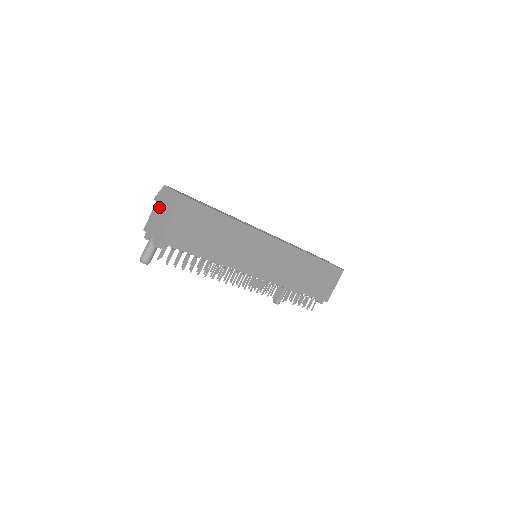
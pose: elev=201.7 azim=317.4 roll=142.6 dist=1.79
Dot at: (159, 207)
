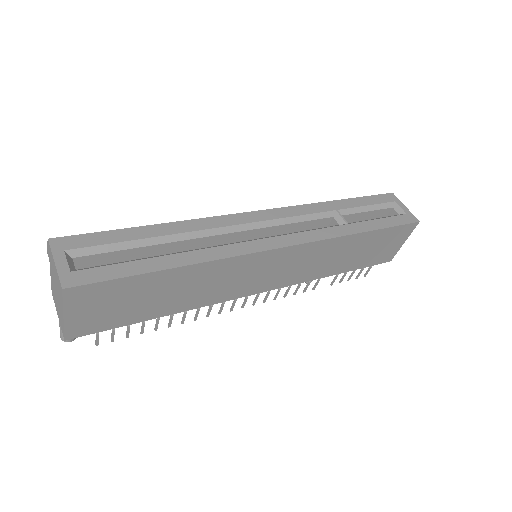
Dot at: (52, 276)
